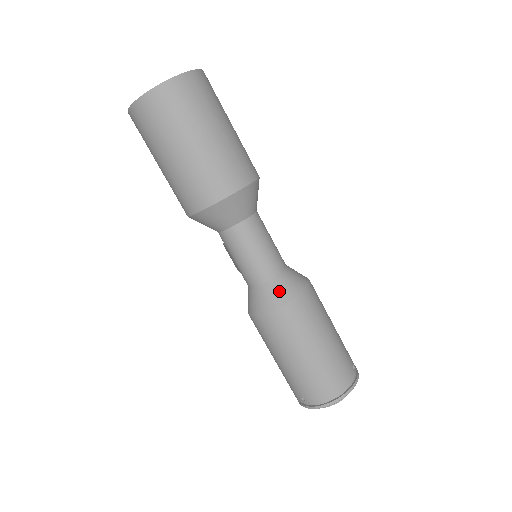
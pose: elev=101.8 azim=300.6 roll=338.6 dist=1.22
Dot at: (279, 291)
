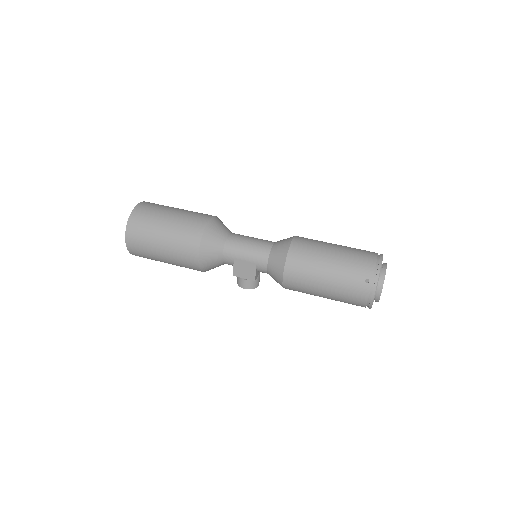
Dot at: (283, 242)
